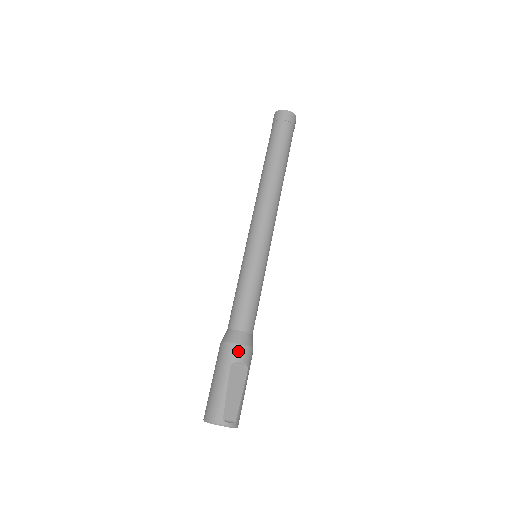
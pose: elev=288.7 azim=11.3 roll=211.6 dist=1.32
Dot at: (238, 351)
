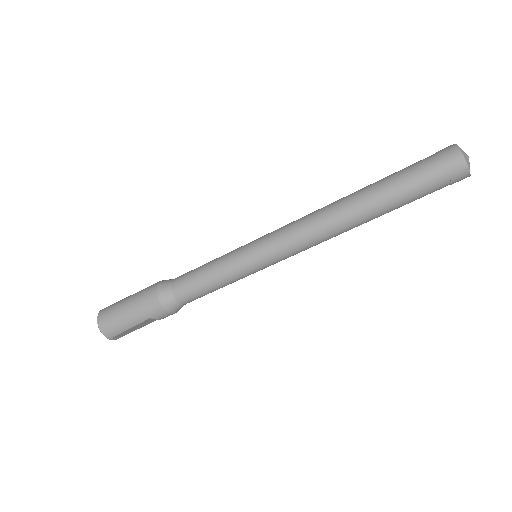
Dot at: (164, 315)
